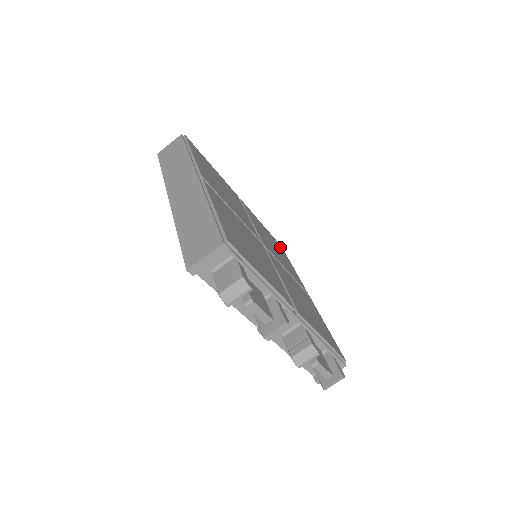
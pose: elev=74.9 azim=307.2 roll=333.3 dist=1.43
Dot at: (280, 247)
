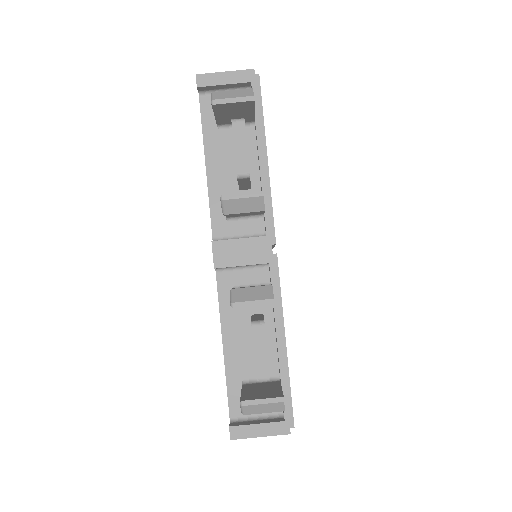
Dot at: occluded
